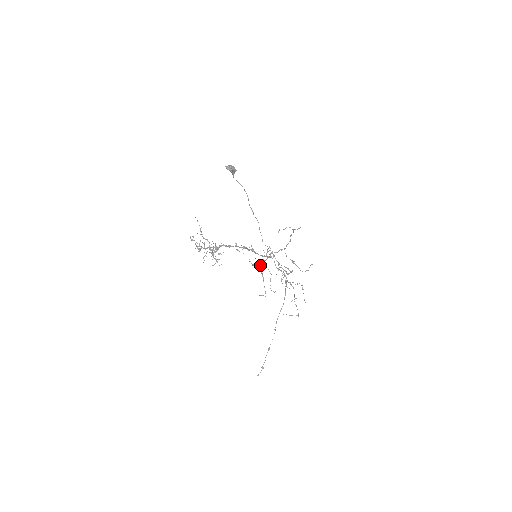
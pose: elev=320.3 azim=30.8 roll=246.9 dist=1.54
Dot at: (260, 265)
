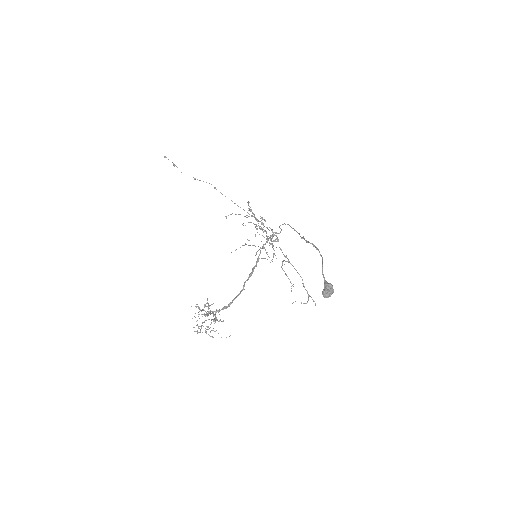
Dot at: occluded
